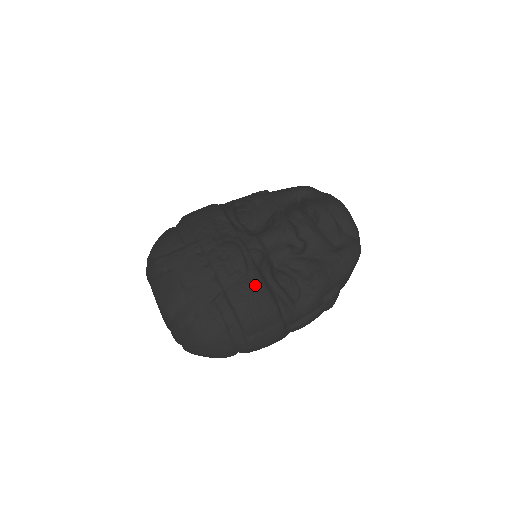
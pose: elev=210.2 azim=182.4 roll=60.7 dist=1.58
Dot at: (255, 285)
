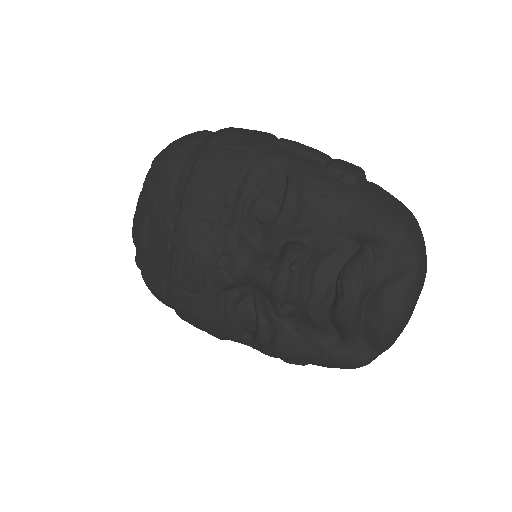
Dot at: (200, 306)
